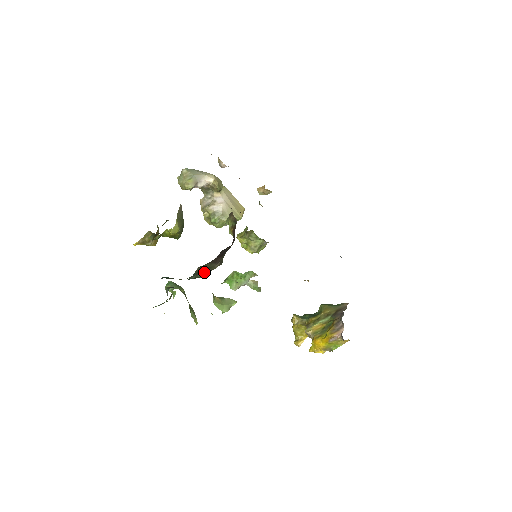
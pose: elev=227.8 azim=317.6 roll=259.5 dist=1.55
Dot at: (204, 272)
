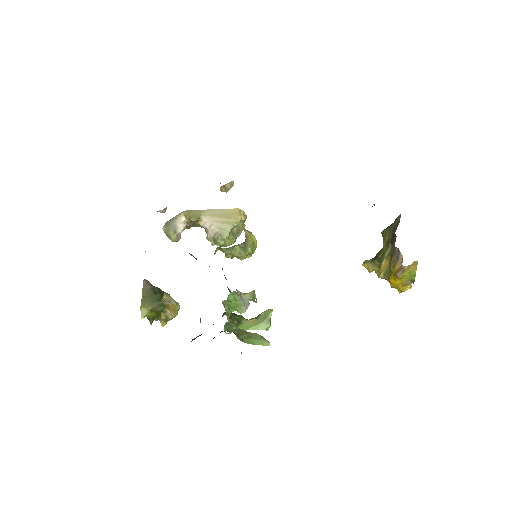
Dot at: (200, 322)
